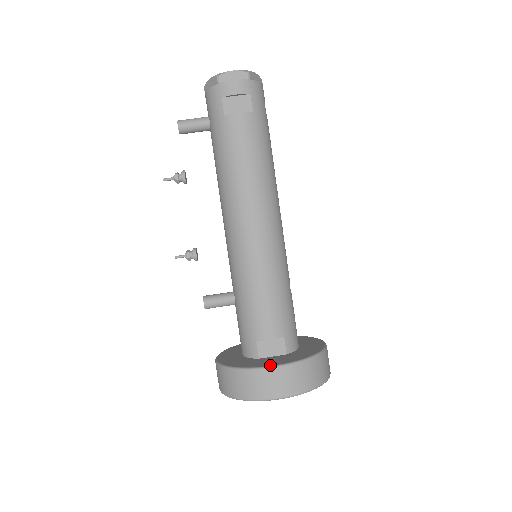
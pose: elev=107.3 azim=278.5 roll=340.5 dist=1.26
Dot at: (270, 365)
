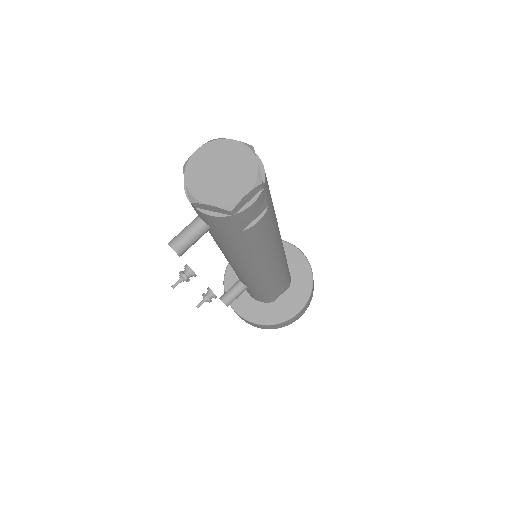
Dot at: (295, 313)
